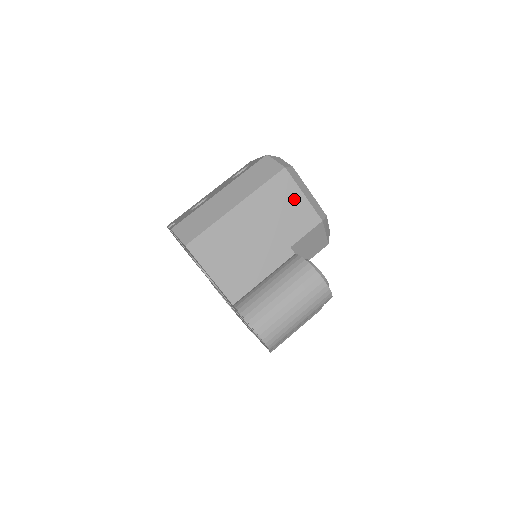
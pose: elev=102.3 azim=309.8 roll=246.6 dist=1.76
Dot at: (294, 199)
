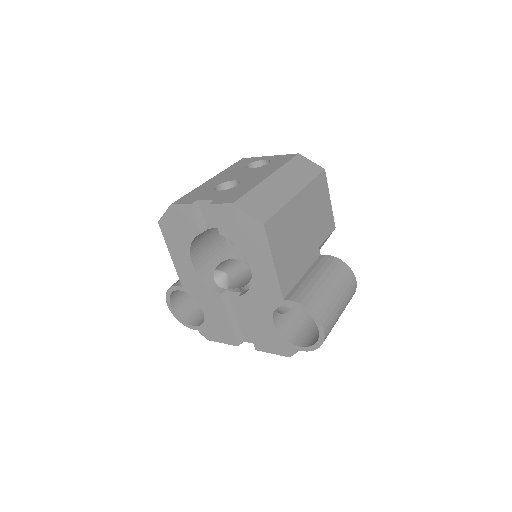
Dot at: (326, 202)
